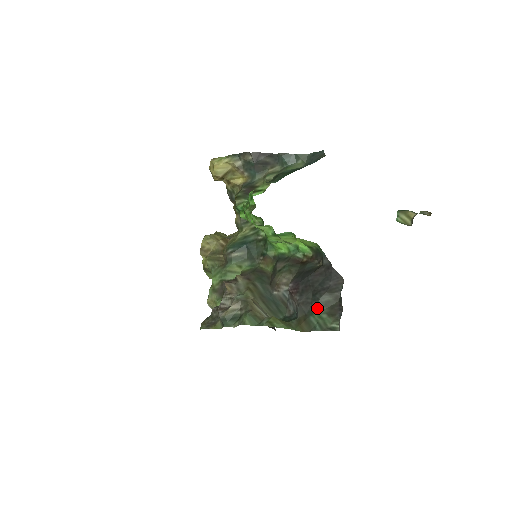
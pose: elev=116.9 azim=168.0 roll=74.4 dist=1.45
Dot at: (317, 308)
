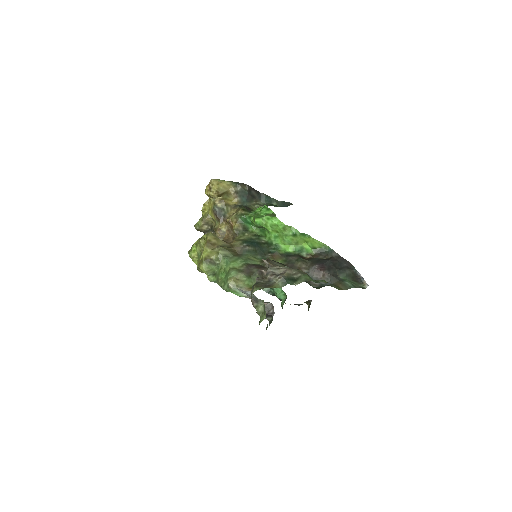
Dot at: (346, 277)
